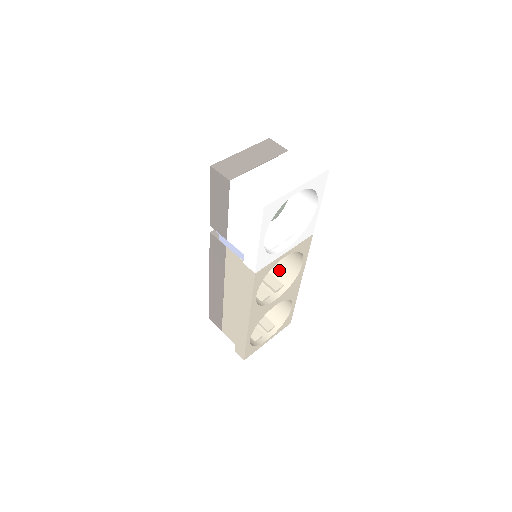
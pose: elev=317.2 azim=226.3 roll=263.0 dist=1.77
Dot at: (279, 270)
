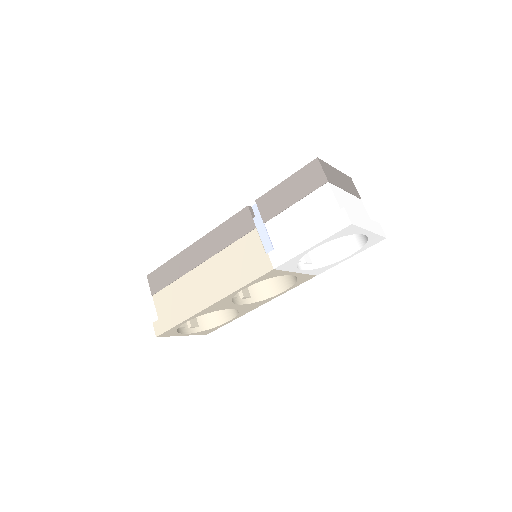
Dot at: occluded
